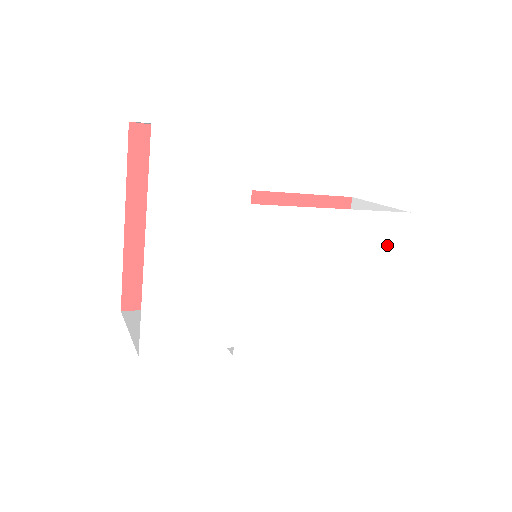
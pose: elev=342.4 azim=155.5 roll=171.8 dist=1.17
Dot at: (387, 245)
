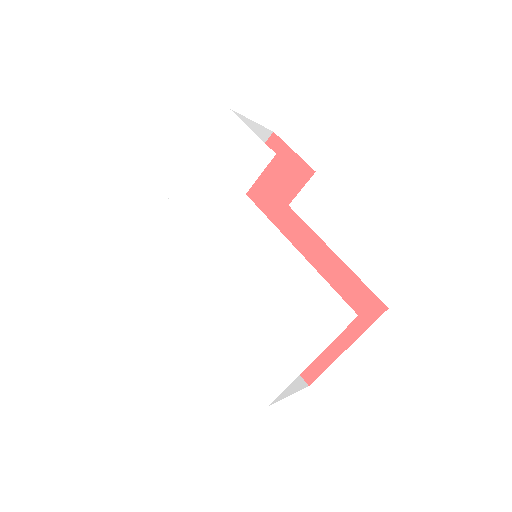
Dot at: (319, 322)
